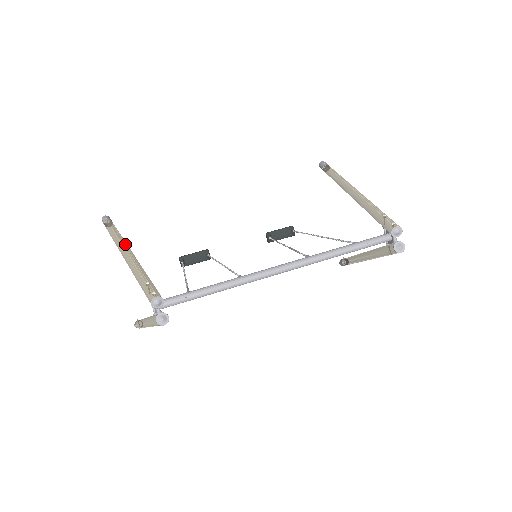
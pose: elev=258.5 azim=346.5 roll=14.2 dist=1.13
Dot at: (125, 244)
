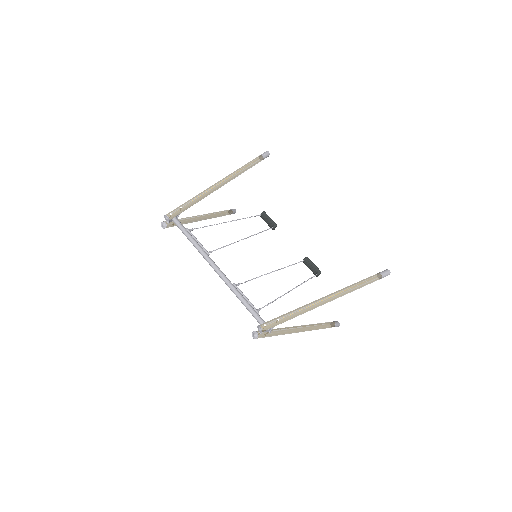
Dot at: (227, 179)
